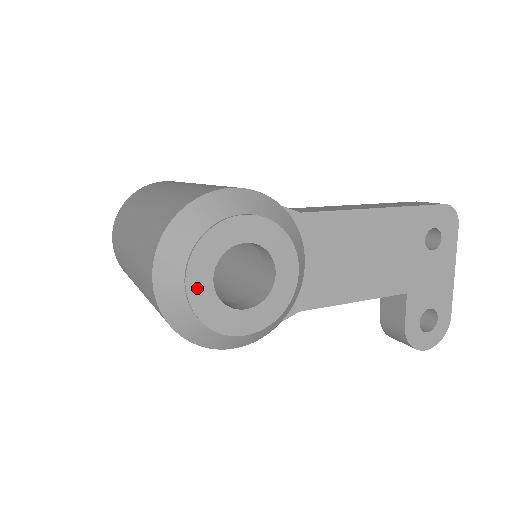
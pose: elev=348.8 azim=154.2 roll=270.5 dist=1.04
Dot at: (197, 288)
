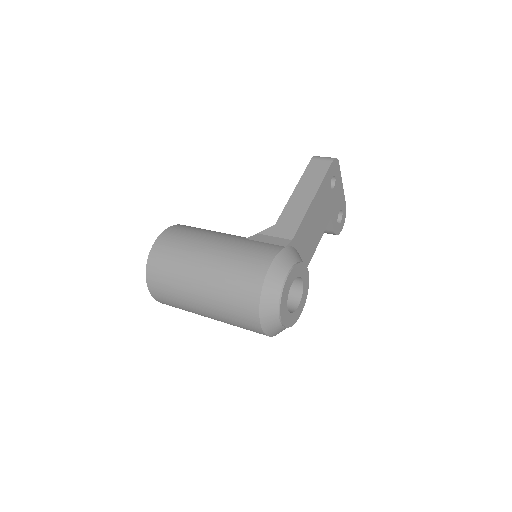
Dot at: (285, 319)
